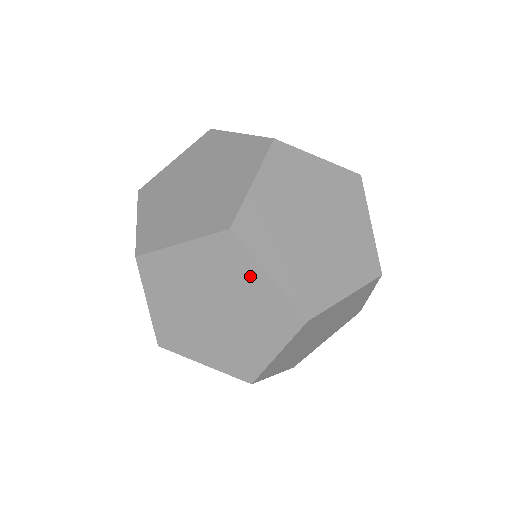
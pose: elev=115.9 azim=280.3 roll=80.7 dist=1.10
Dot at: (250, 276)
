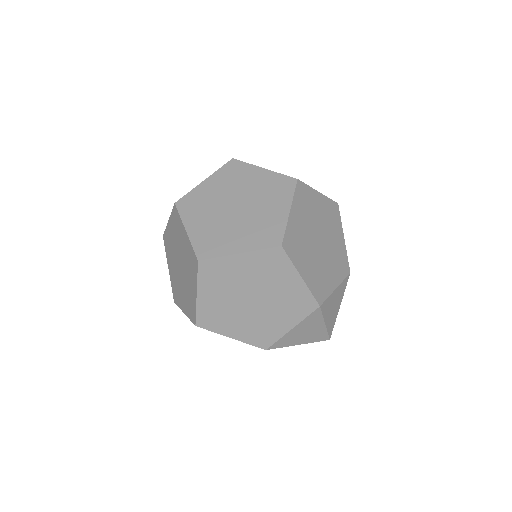
Dot at: (253, 174)
